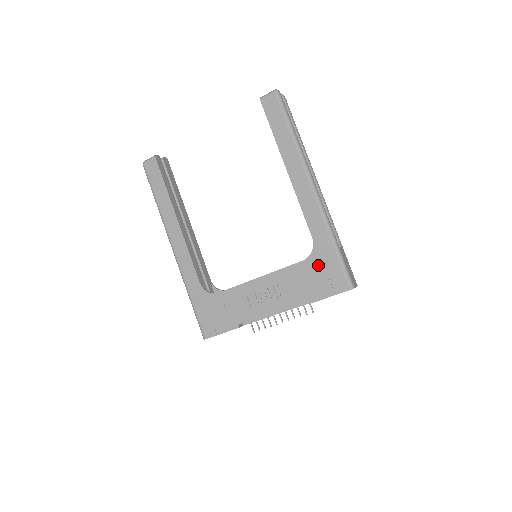
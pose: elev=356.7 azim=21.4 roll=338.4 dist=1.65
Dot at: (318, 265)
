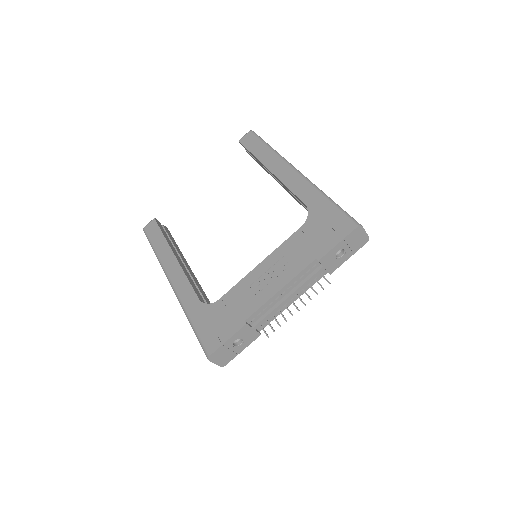
Dot at: (317, 223)
